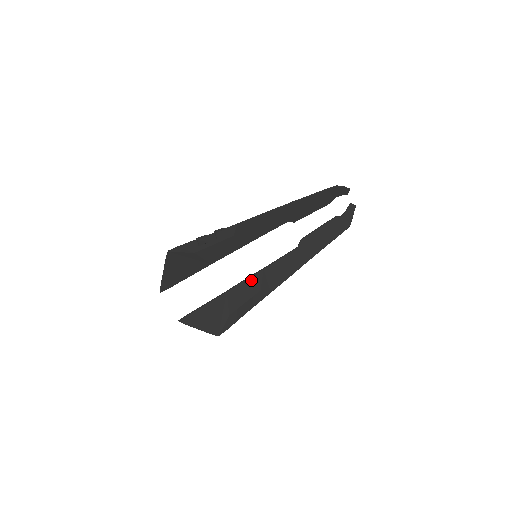
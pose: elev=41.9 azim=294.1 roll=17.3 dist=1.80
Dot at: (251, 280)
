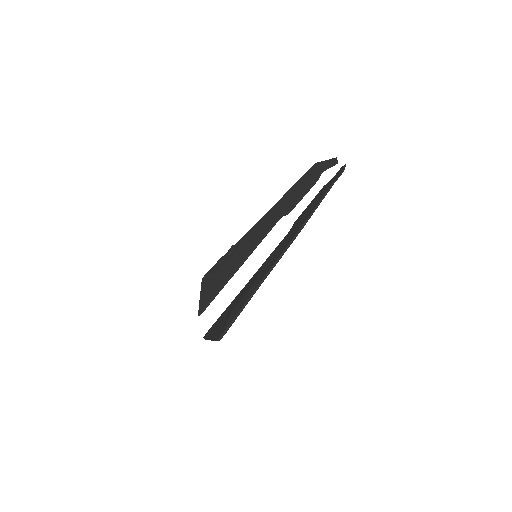
Dot at: (252, 279)
